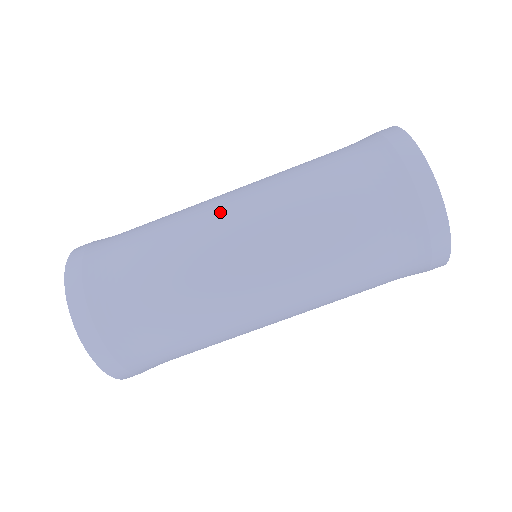
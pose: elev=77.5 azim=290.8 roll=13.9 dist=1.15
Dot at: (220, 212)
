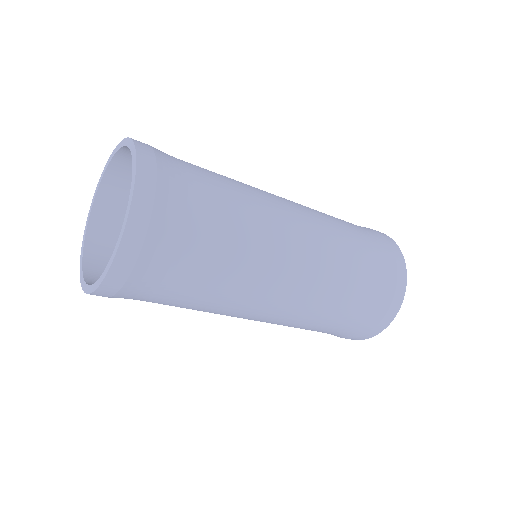
Dot at: (280, 274)
